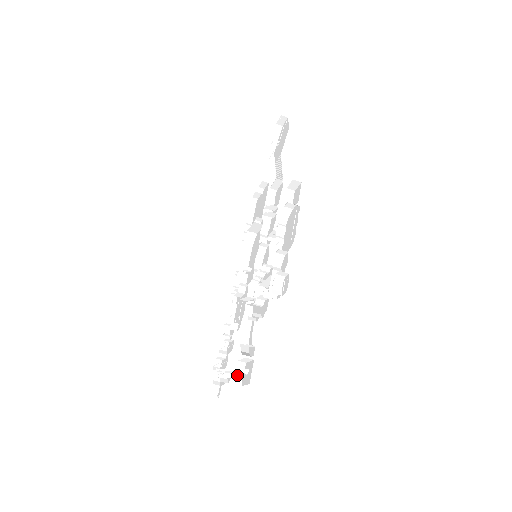
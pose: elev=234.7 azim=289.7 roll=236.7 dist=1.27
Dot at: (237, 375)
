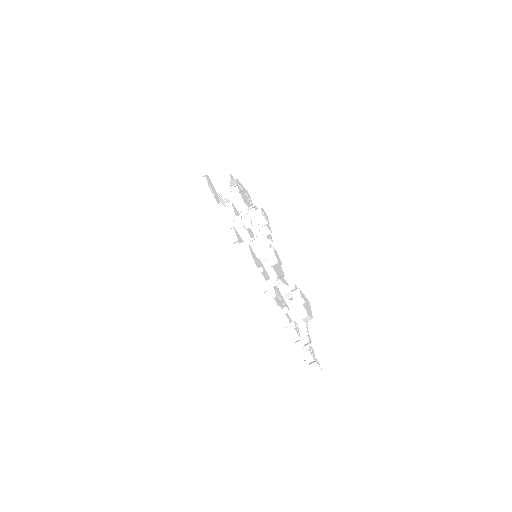
Dot at: (307, 322)
